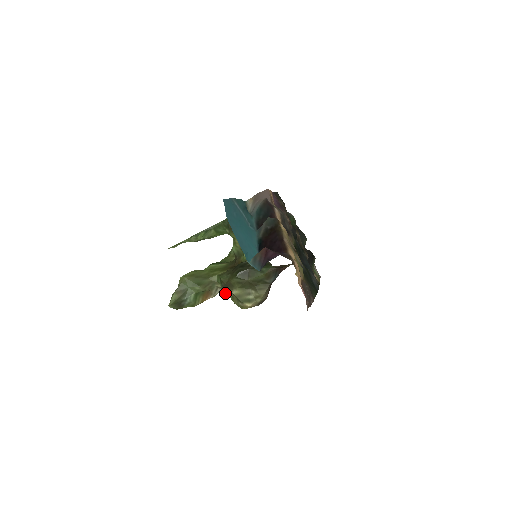
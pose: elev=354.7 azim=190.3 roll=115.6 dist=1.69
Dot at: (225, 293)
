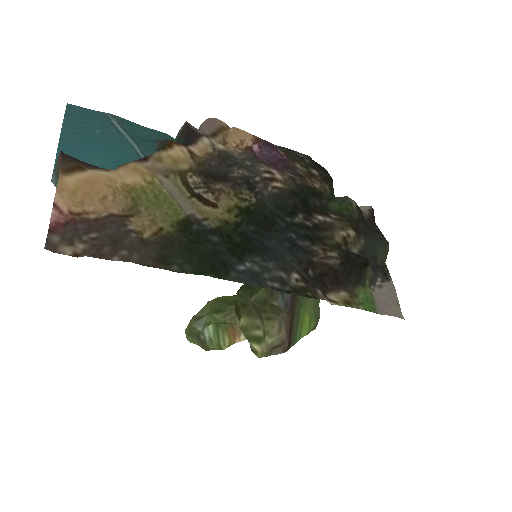
Dot at: occluded
